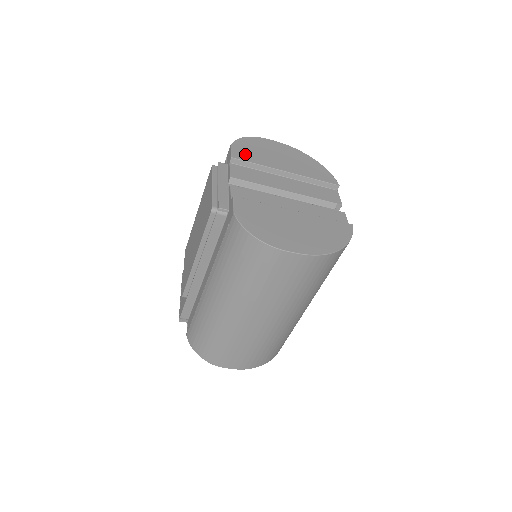
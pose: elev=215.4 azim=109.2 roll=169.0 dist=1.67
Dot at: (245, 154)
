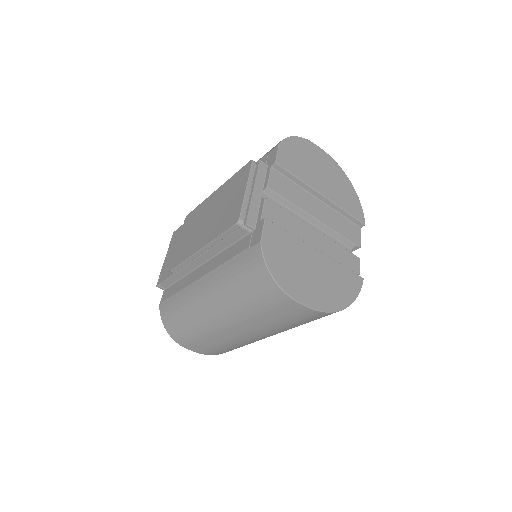
Dot at: (289, 161)
